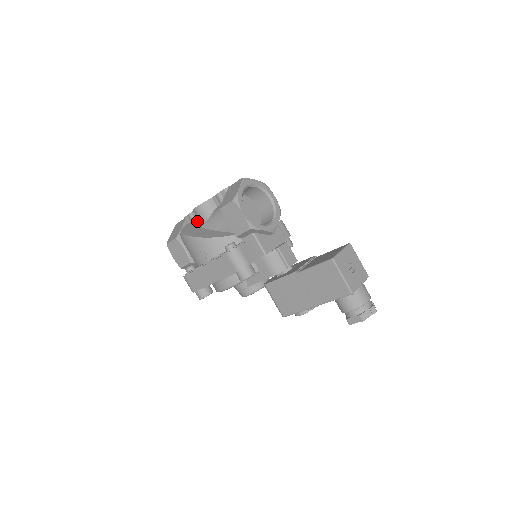
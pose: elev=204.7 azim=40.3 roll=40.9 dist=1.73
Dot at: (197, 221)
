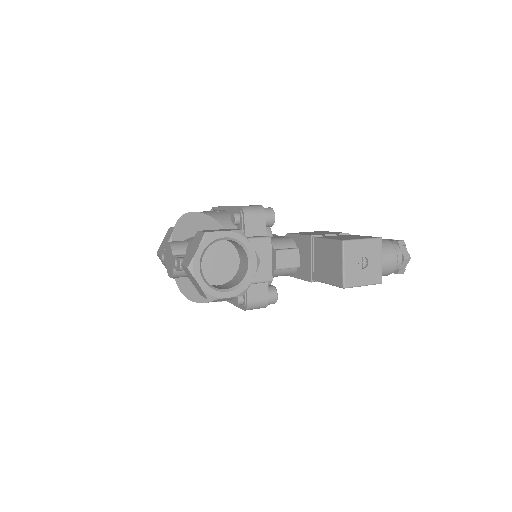
Dot at: occluded
